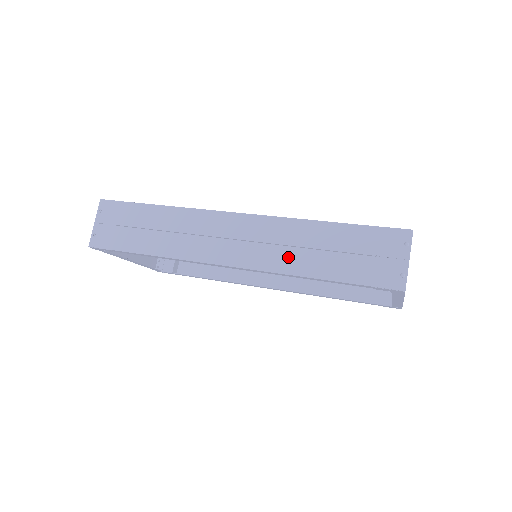
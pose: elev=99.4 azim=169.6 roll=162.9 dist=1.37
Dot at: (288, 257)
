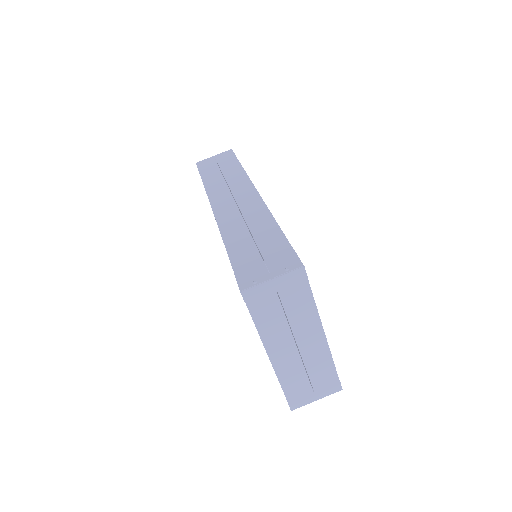
Dot at: (235, 226)
